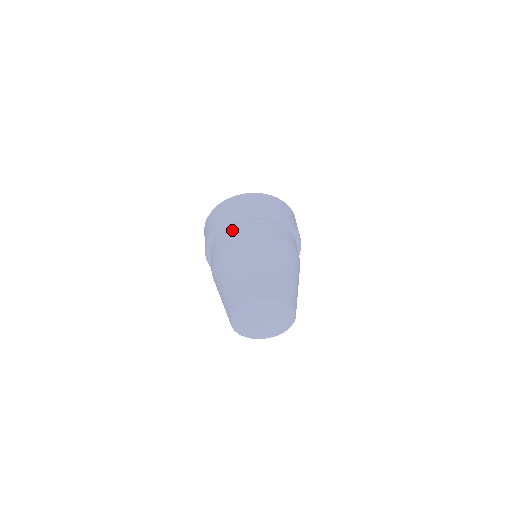
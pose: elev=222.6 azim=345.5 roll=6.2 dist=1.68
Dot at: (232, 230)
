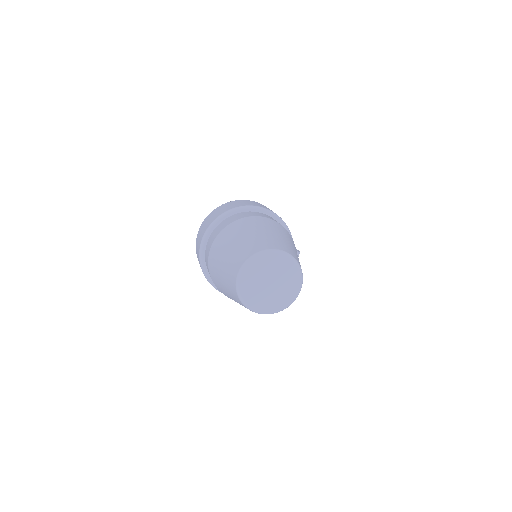
Dot at: (206, 251)
